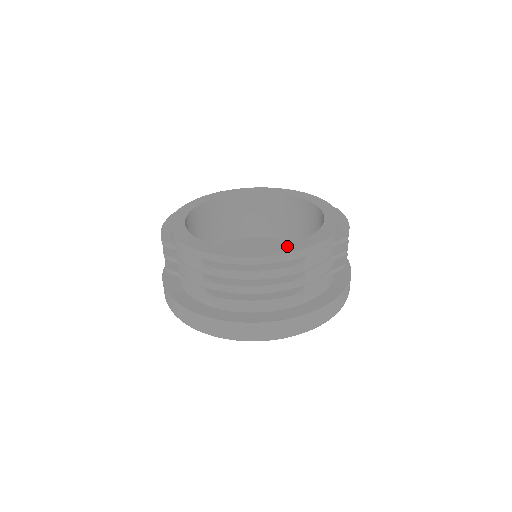
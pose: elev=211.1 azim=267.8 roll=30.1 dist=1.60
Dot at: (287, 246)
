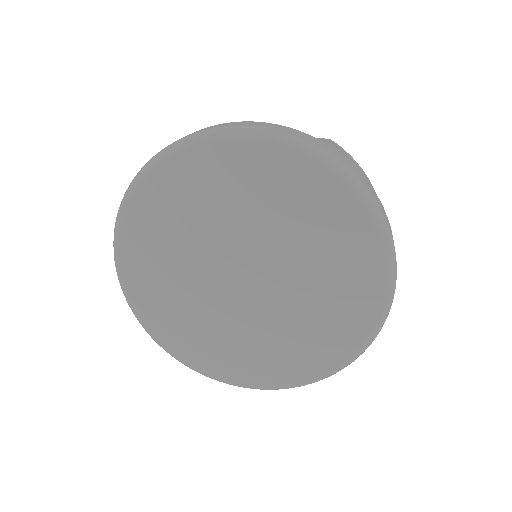
Dot at: occluded
